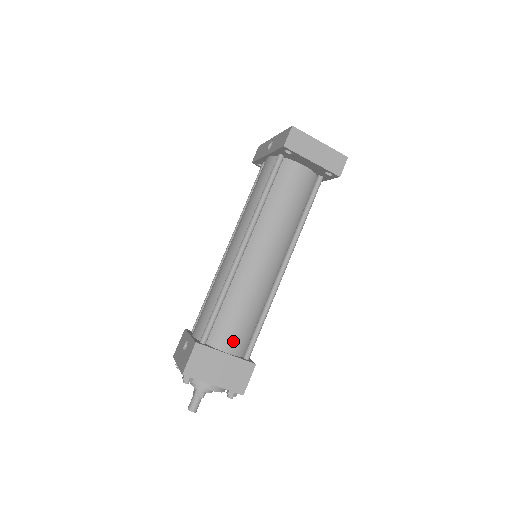
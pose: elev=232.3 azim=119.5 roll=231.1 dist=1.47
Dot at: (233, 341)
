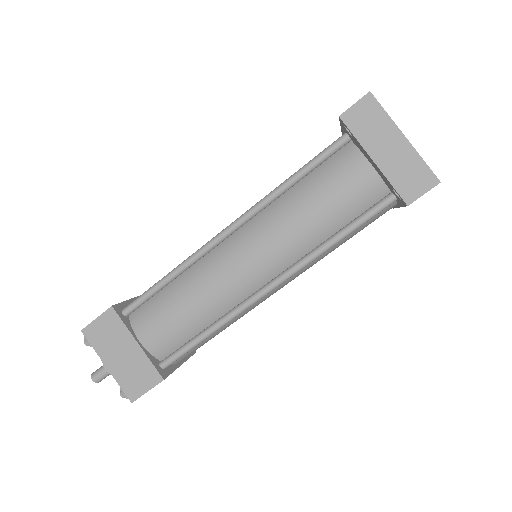
Dot at: (154, 334)
